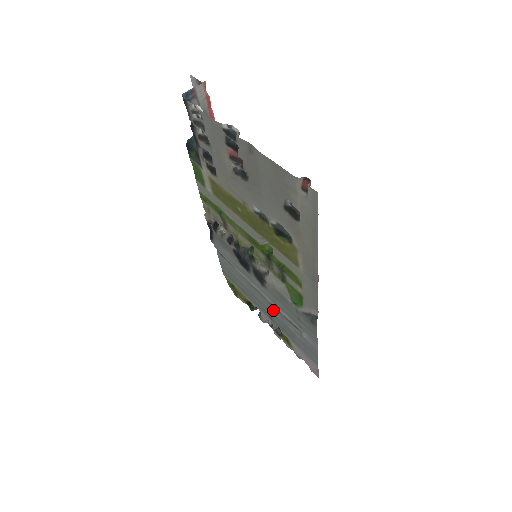
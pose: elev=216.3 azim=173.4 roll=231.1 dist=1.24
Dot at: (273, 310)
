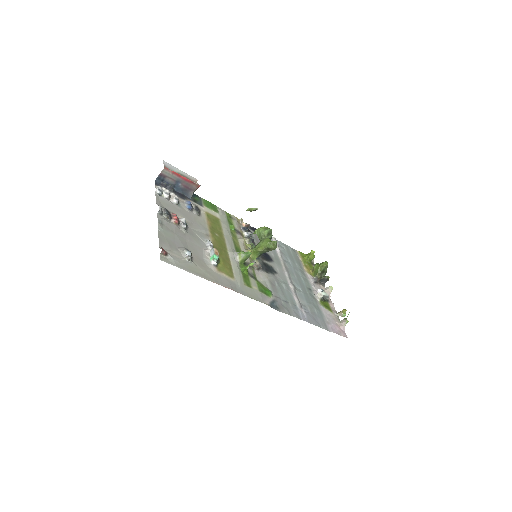
Dot at: (297, 287)
